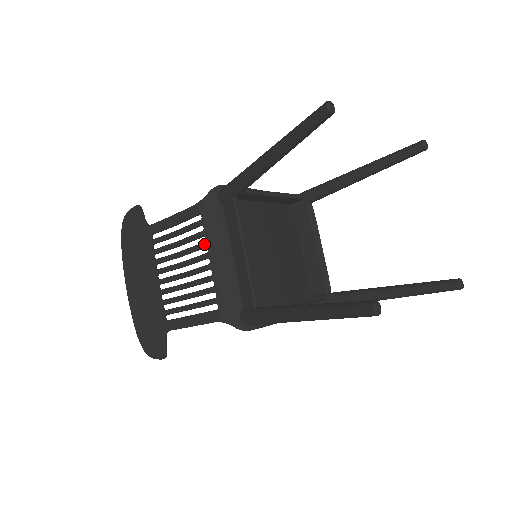
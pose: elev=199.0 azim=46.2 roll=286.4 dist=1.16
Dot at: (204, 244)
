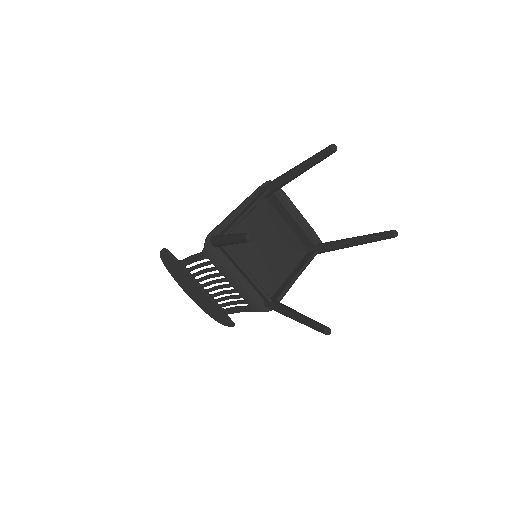
Dot at: (220, 274)
